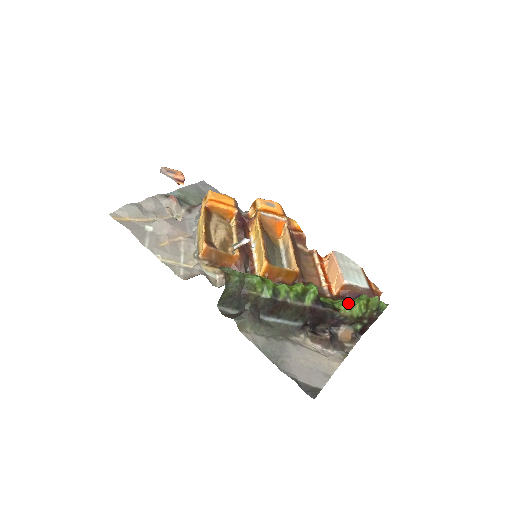
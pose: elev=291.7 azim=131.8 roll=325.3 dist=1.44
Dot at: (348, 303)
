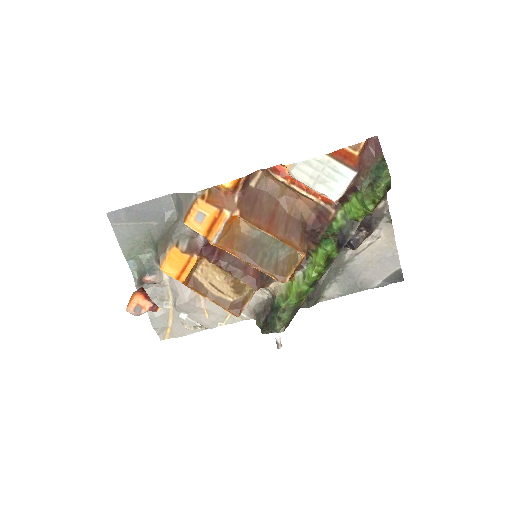
Dot at: (358, 213)
